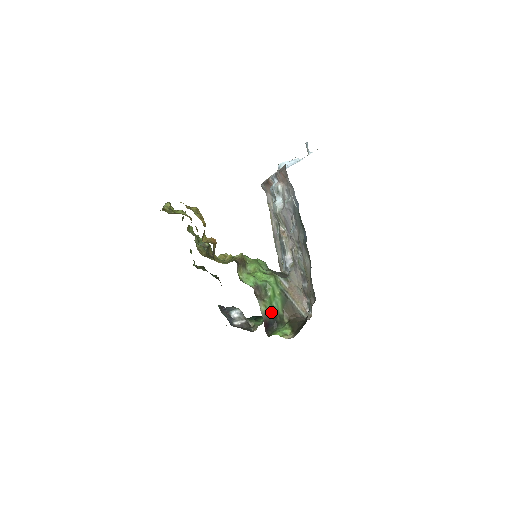
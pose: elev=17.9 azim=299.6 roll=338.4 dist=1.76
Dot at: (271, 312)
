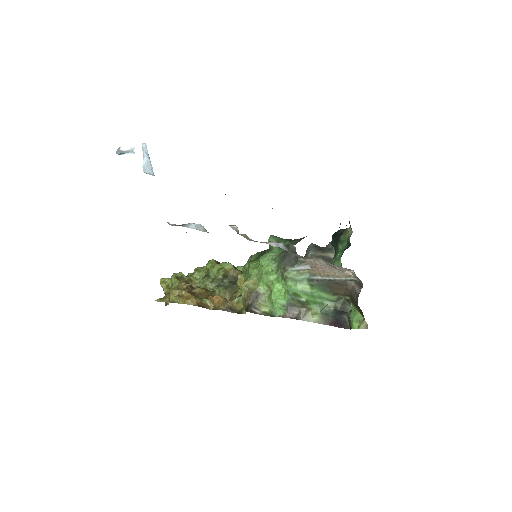
Dot at: (325, 312)
